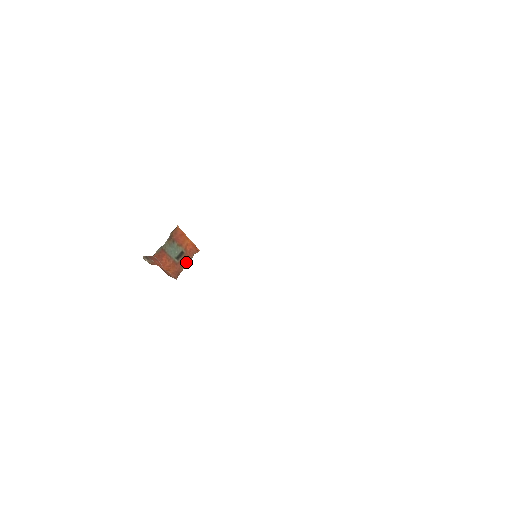
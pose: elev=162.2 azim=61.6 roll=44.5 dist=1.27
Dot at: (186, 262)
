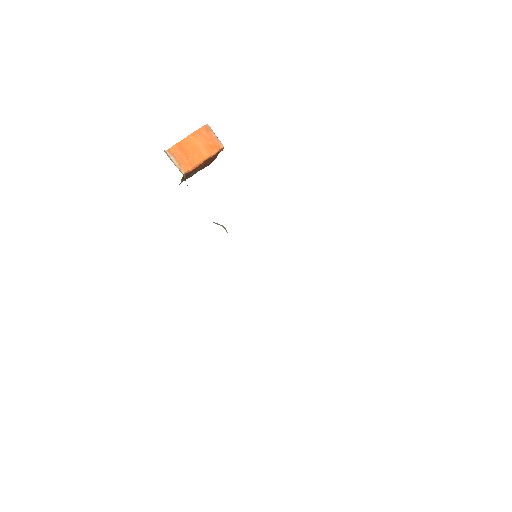
Dot at: (213, 160)
